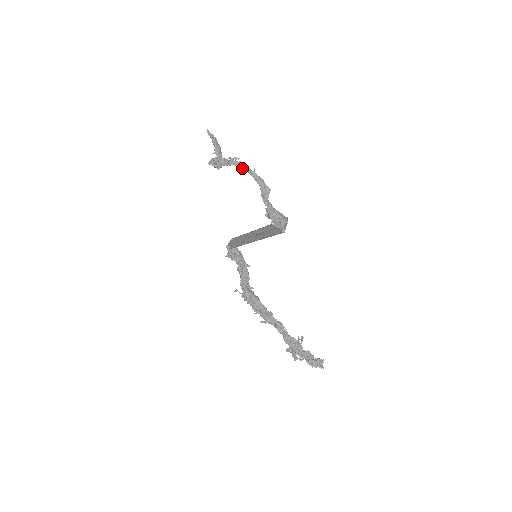
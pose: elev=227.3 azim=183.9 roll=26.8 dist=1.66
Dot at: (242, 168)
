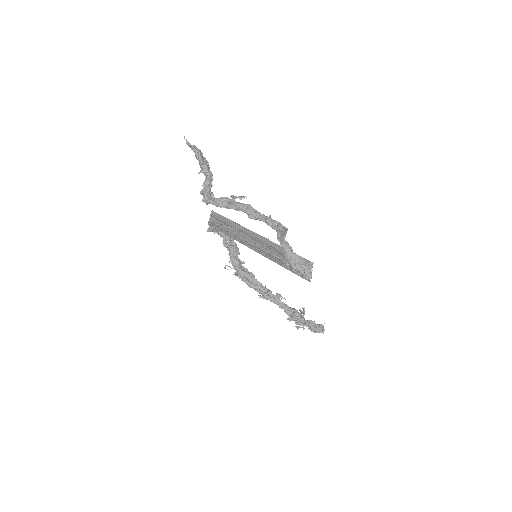
Dot at: (255, 218)
